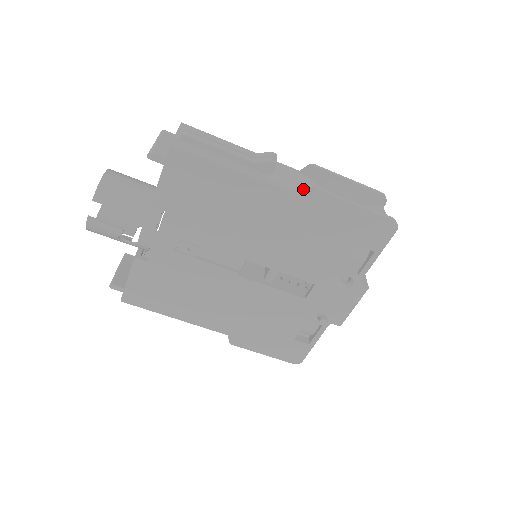
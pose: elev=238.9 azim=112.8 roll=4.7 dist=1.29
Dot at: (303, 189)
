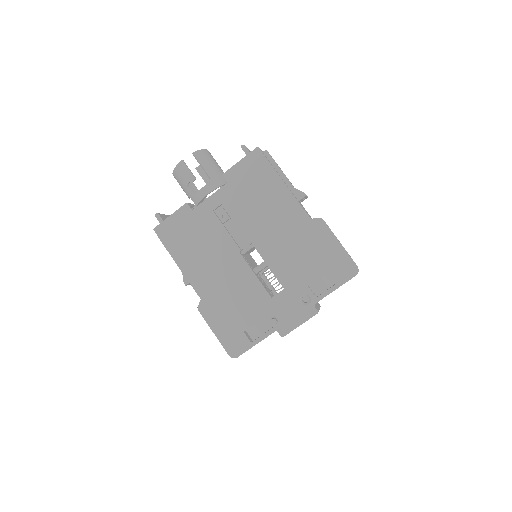
Dot at: occluded
